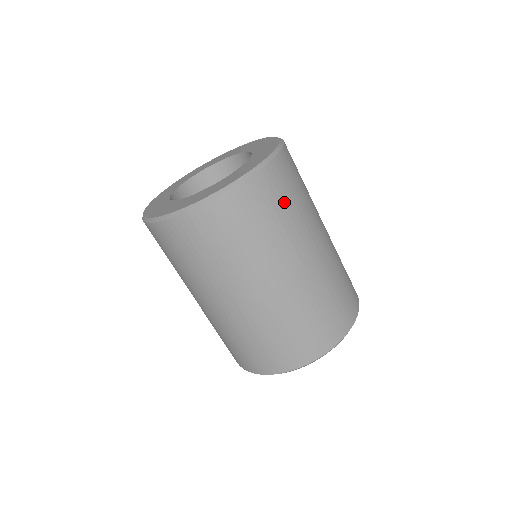
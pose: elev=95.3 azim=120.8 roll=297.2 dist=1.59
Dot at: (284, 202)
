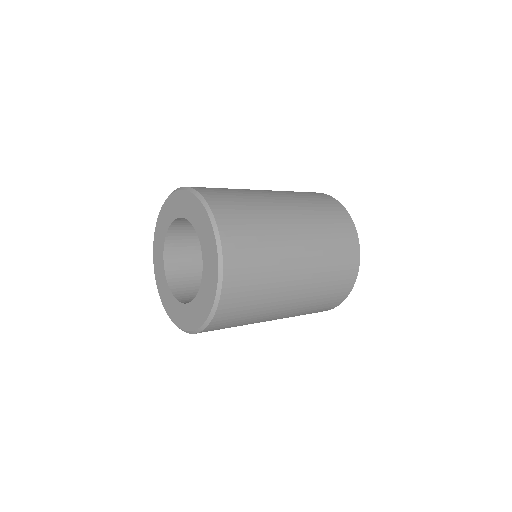
Dot at: (250, 229)
